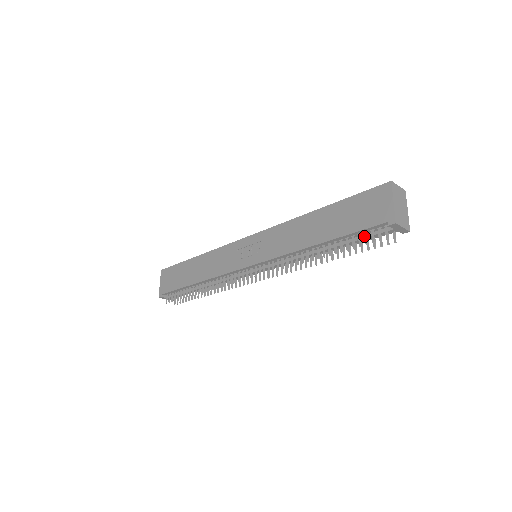
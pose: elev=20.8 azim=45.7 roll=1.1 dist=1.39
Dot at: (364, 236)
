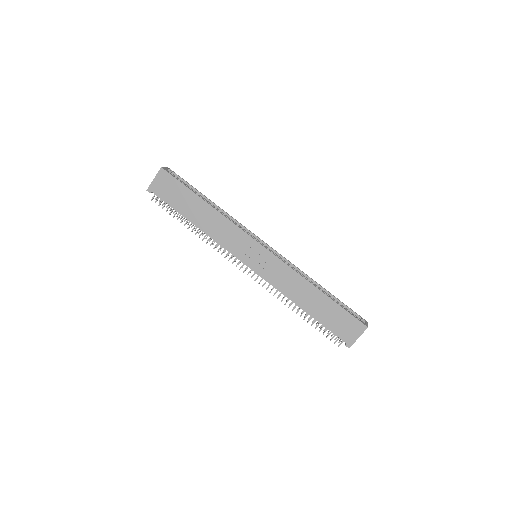
Dot at: occluded
